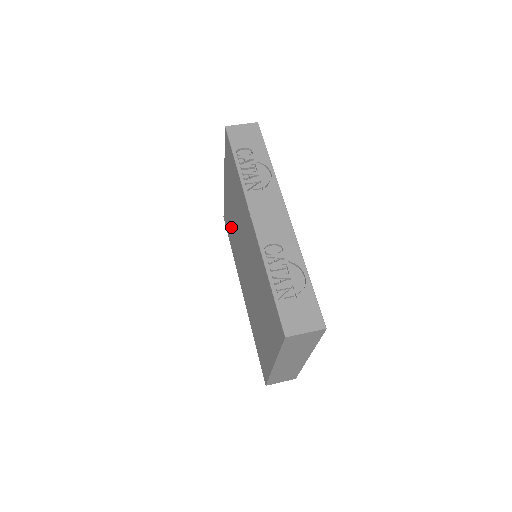
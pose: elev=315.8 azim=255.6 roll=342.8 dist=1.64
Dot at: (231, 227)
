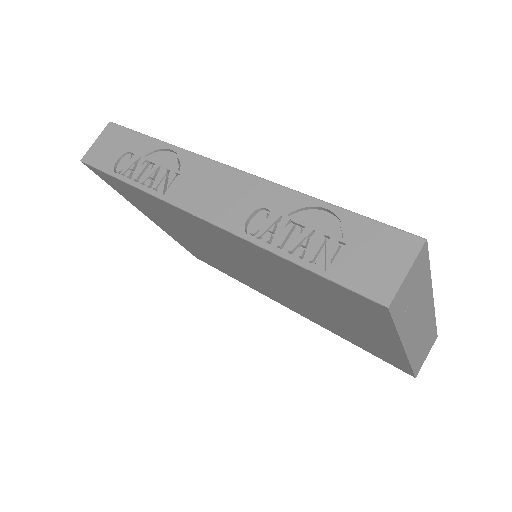
Dot at: (208, 258)
